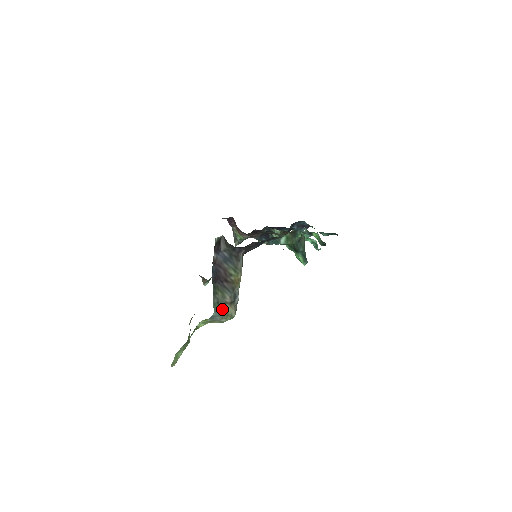
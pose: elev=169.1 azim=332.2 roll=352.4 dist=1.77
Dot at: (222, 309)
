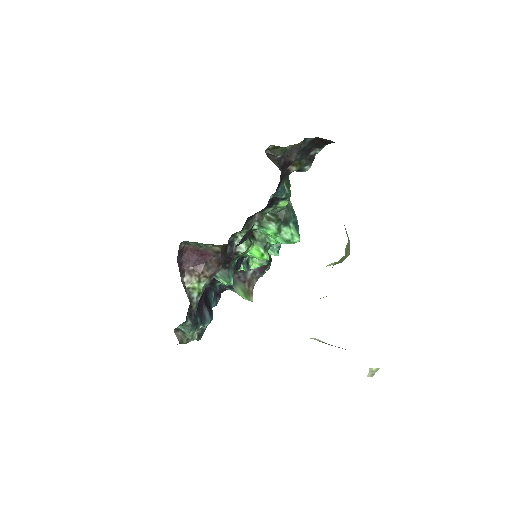
Dot at: occluded
